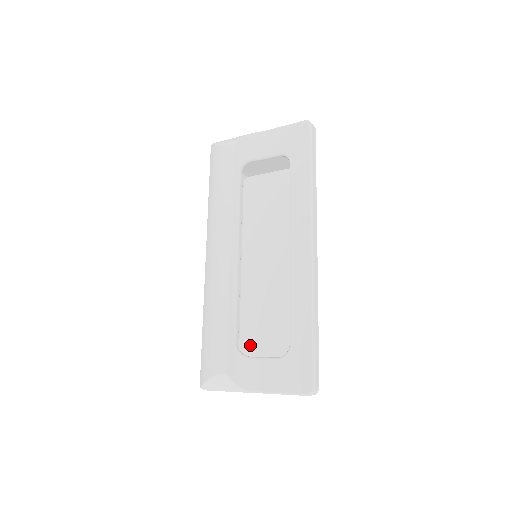
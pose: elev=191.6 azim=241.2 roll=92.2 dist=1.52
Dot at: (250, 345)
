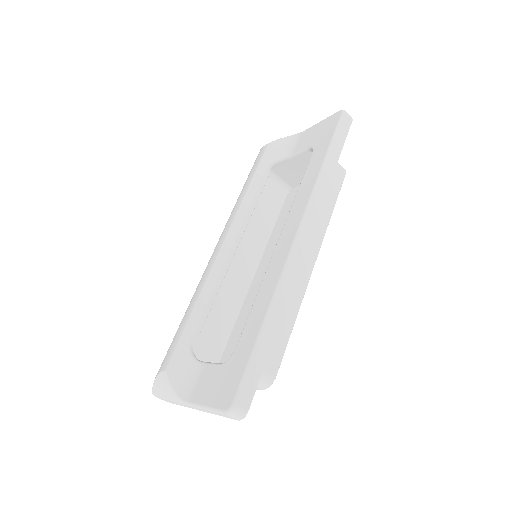
Dot at: occluded
